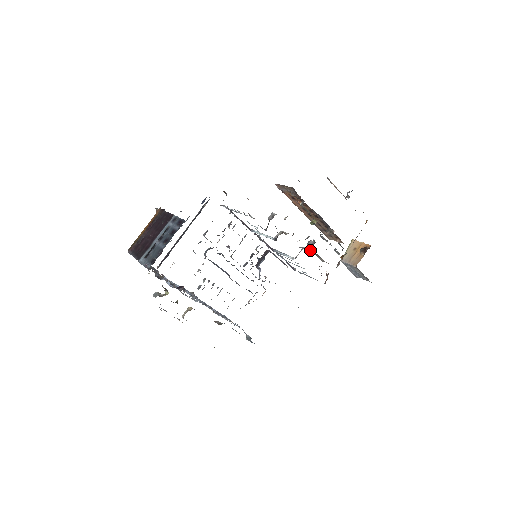
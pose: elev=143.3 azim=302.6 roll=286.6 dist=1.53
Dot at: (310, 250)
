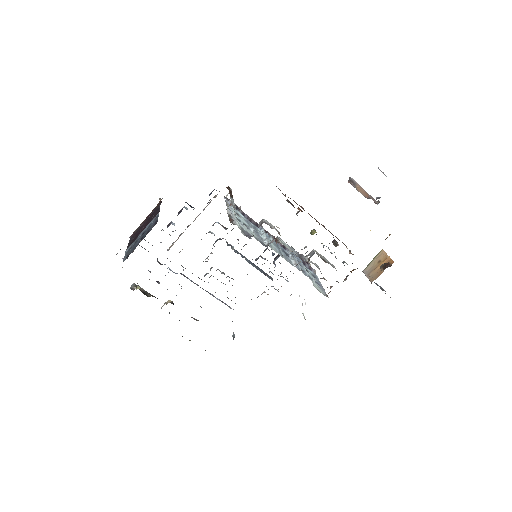
Dot at: (308, 261)
